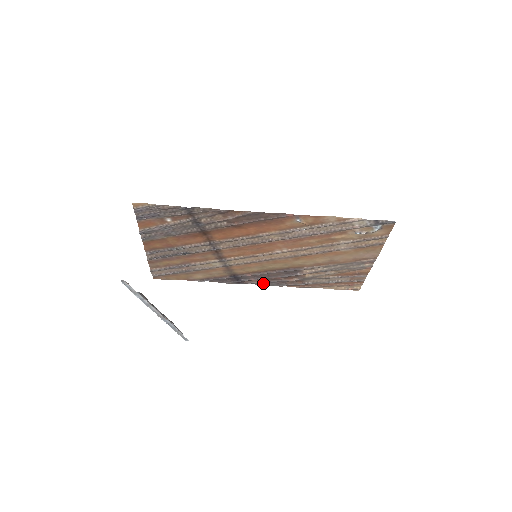
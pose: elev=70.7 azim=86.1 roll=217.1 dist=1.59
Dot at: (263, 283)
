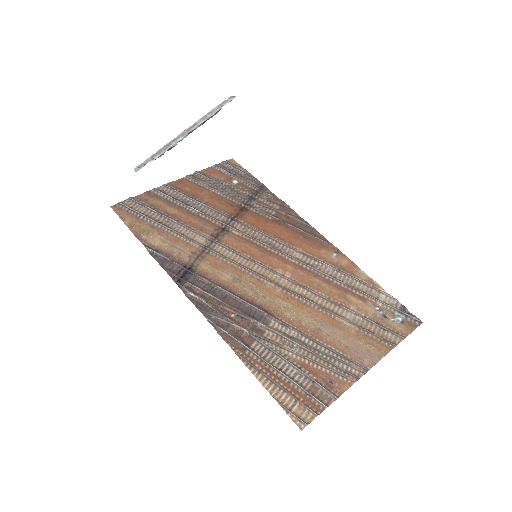
Dot at: (201, 306)
